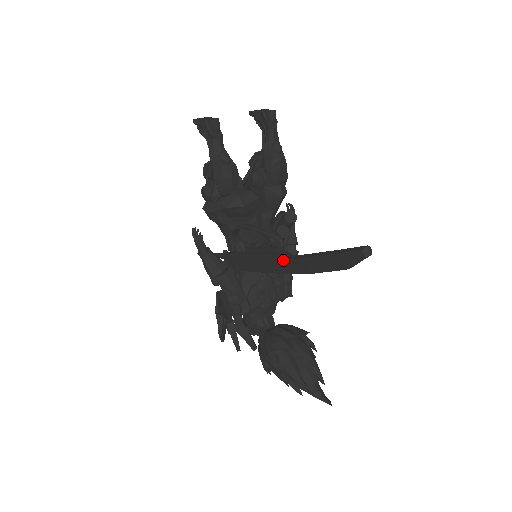
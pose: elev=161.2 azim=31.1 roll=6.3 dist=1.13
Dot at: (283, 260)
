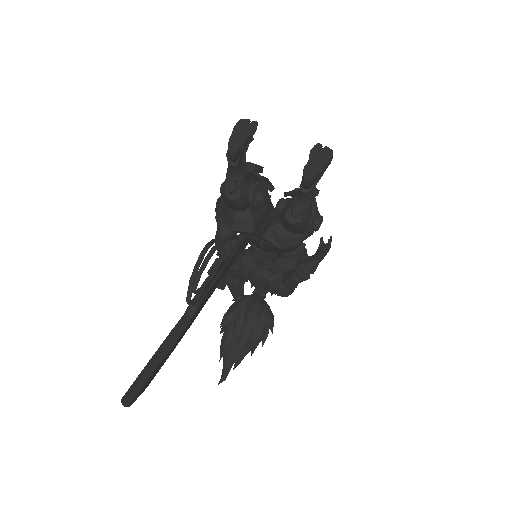
Dot at: (187, 310)
